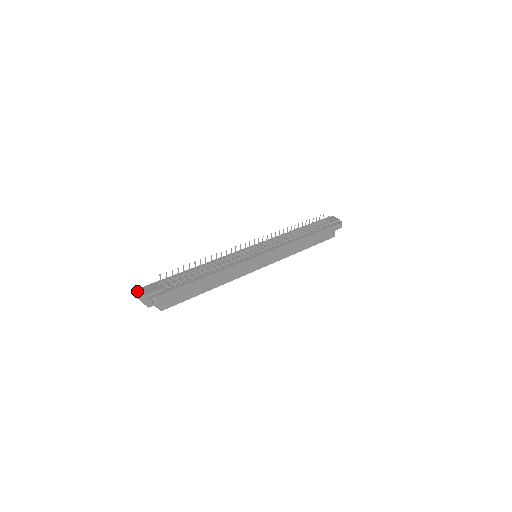
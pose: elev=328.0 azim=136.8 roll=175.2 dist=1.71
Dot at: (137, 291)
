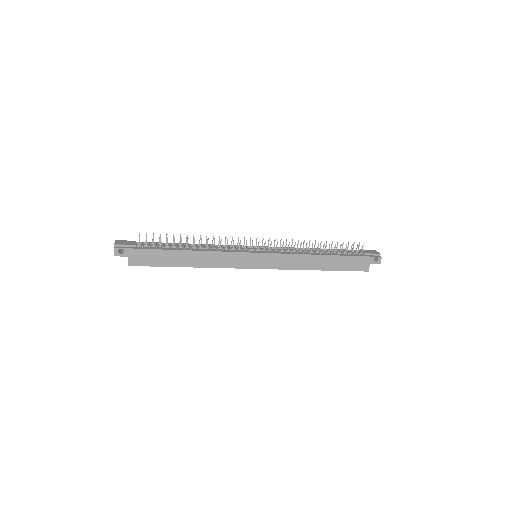
Dot at: occluded
